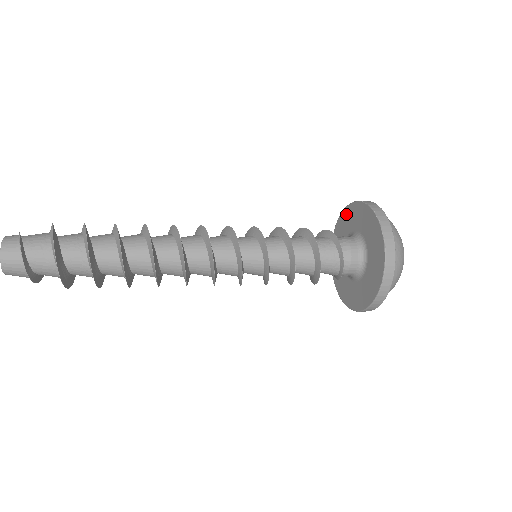
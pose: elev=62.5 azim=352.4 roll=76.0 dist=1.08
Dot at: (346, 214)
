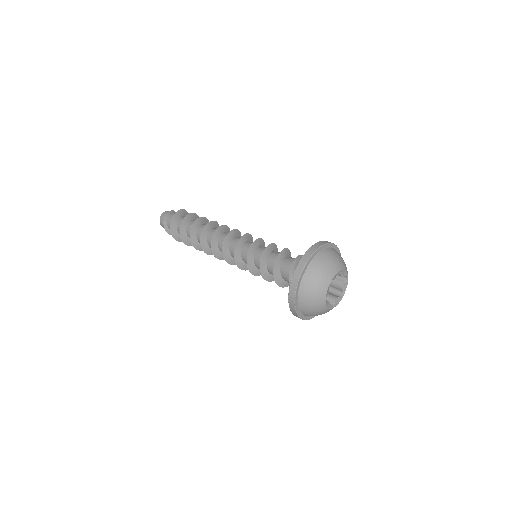
Dot at: occluded
